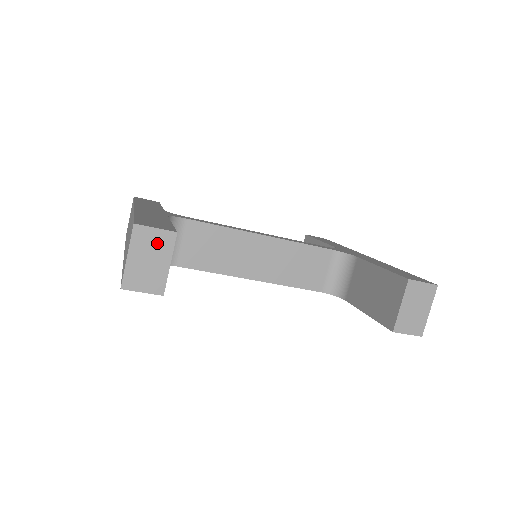
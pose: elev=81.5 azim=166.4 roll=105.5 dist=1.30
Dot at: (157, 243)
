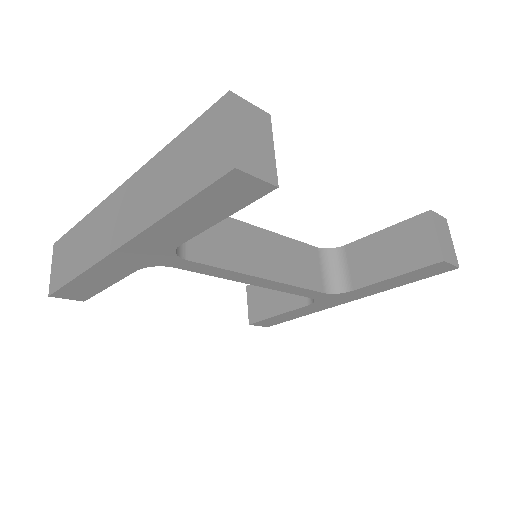
Dot at: (256, 121)
